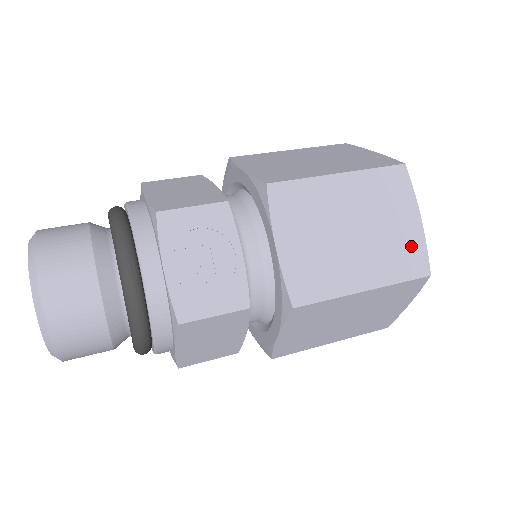
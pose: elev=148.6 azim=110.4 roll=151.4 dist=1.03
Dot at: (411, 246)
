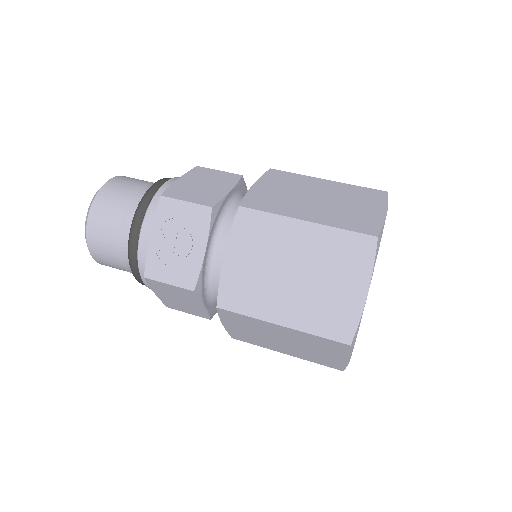
Dot at: (344, 311)
